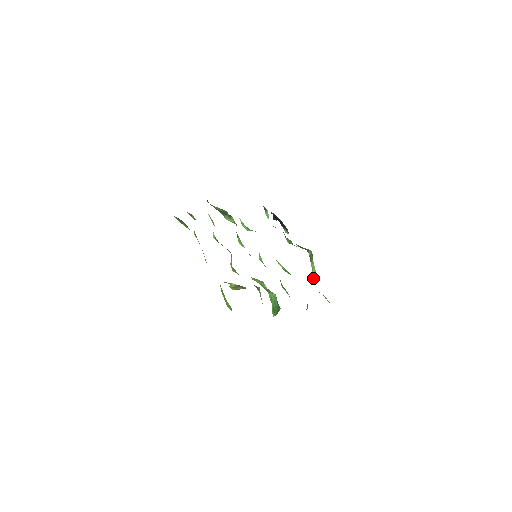
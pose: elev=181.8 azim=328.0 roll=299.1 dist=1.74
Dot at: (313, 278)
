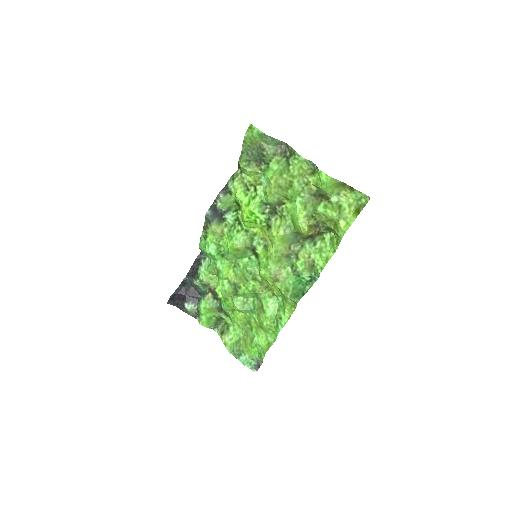
Dot at: (229, 352)
